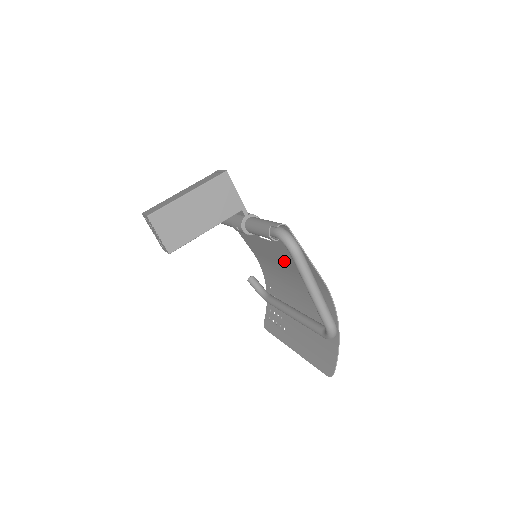
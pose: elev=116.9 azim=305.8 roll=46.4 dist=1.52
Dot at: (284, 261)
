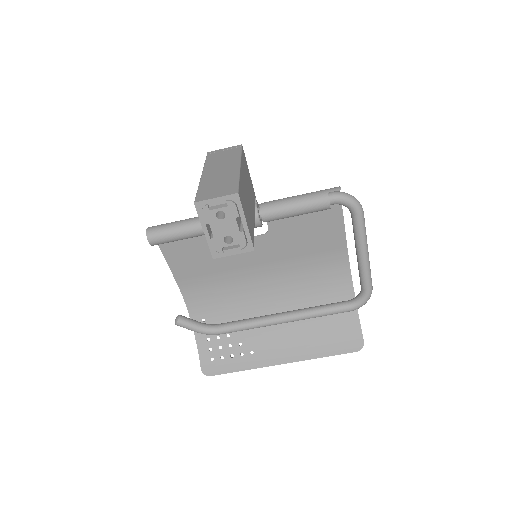
Dot at: (271, 257)
